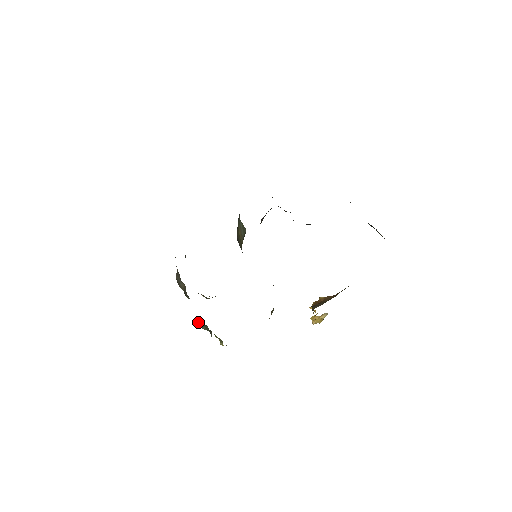
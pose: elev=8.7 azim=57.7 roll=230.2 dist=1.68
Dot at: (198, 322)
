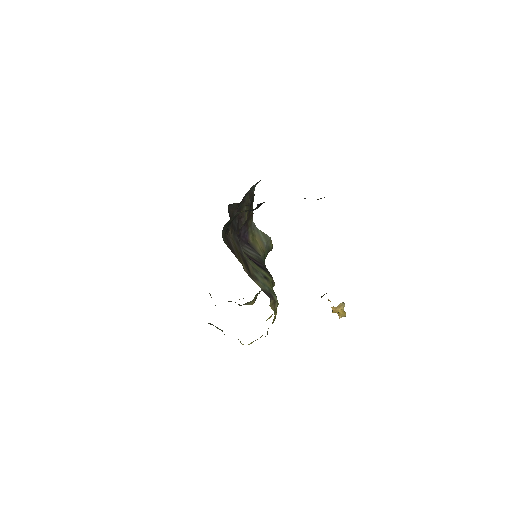
Dot at: occluded
